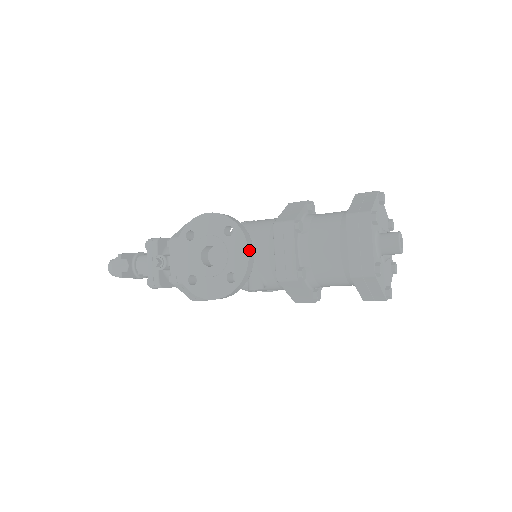
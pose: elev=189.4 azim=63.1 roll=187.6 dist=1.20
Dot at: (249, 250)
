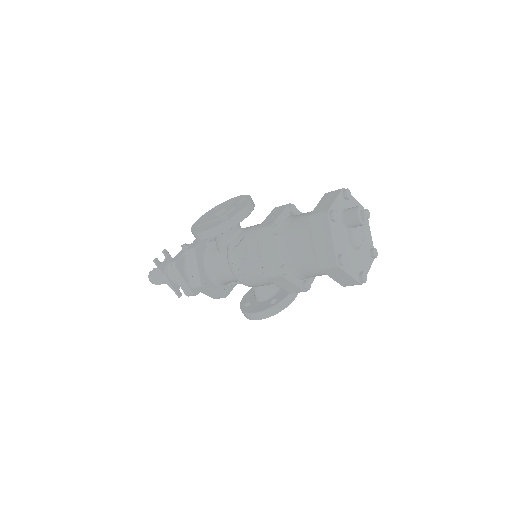
Dot at: (248, 205)
